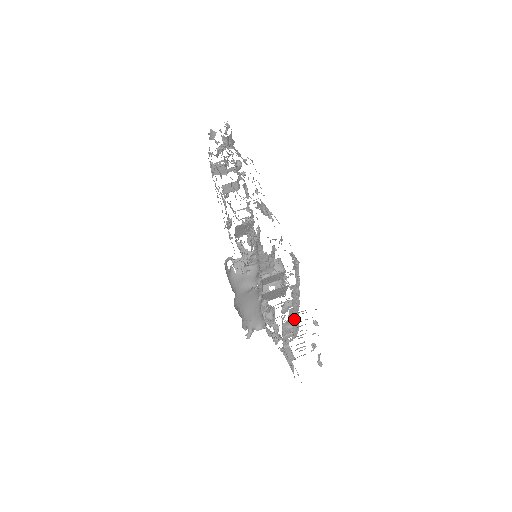
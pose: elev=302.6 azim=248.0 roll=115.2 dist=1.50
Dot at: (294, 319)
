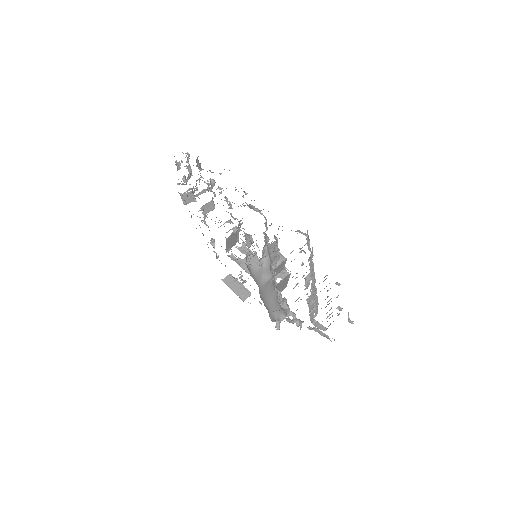
Dot at: (314, 293)
